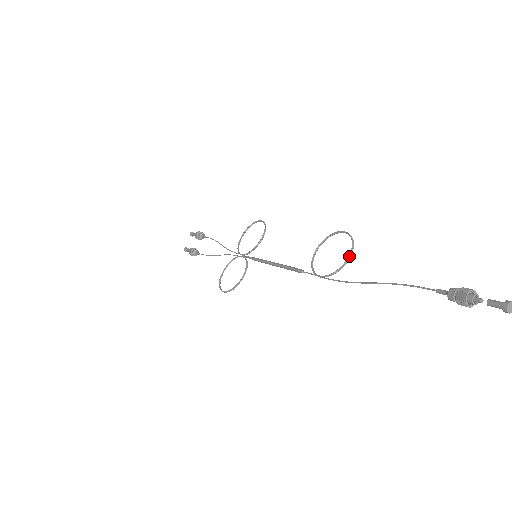
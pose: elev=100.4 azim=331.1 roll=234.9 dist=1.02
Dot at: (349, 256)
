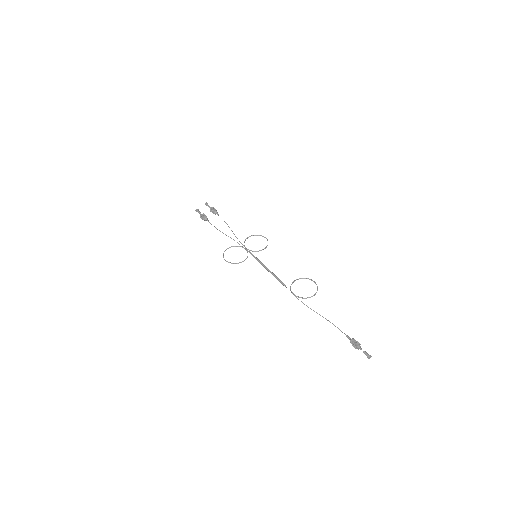
Dot at: occluded
